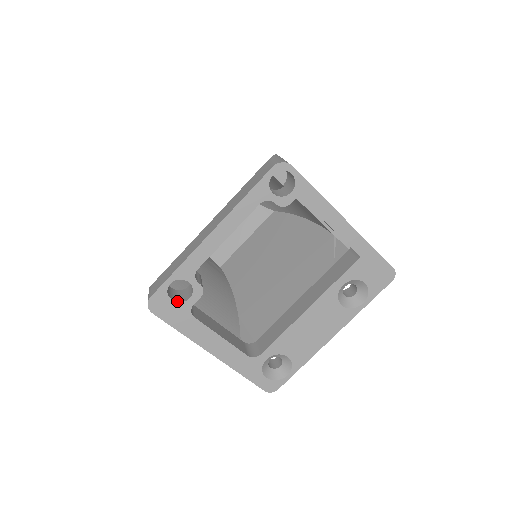
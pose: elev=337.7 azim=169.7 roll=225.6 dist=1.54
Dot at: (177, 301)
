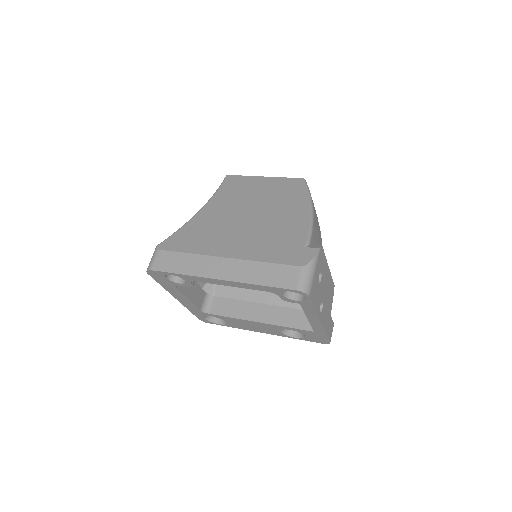
Dot at: (170, 279)
